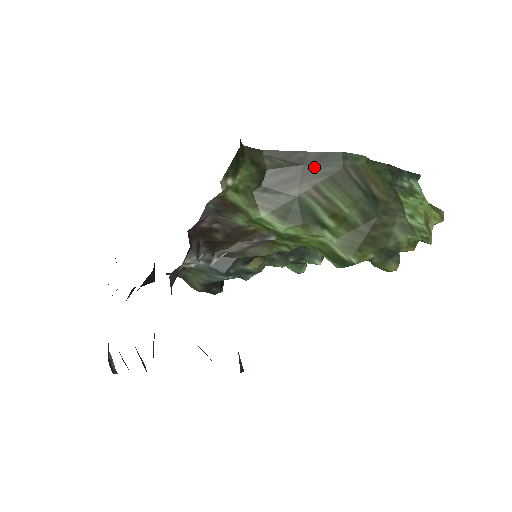
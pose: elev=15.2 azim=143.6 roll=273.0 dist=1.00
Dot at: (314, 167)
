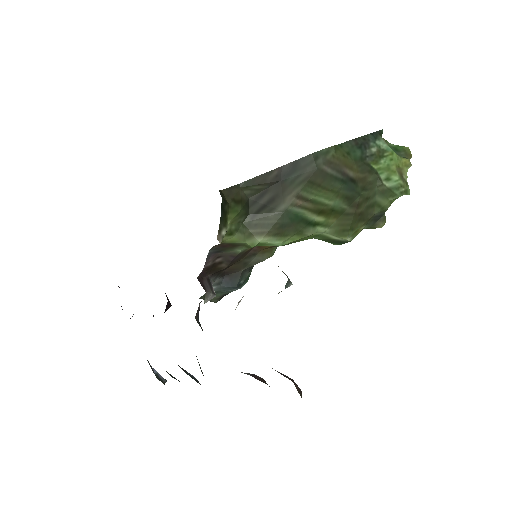
Dot at: (291, 179)
